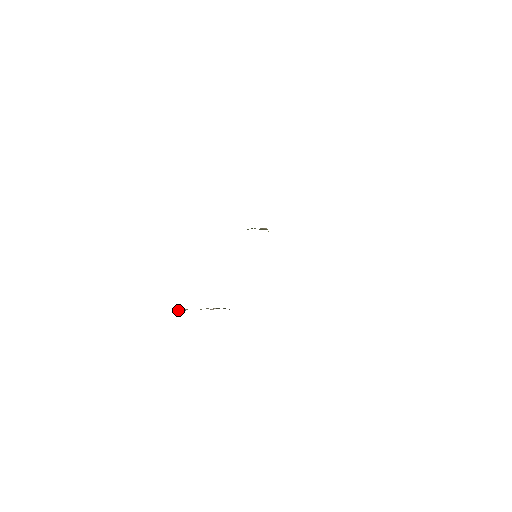
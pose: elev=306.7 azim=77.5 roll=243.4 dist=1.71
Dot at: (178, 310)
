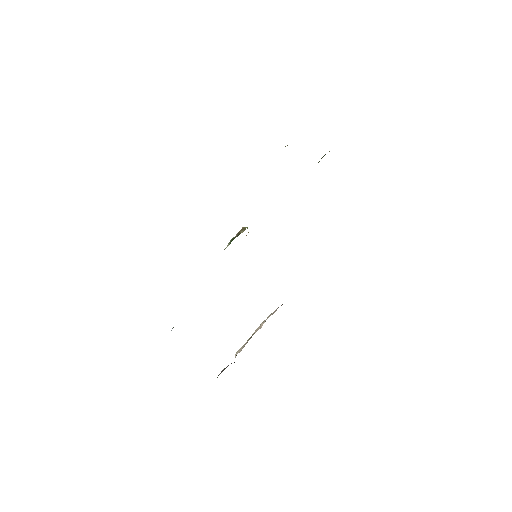
Dot at: occluded
